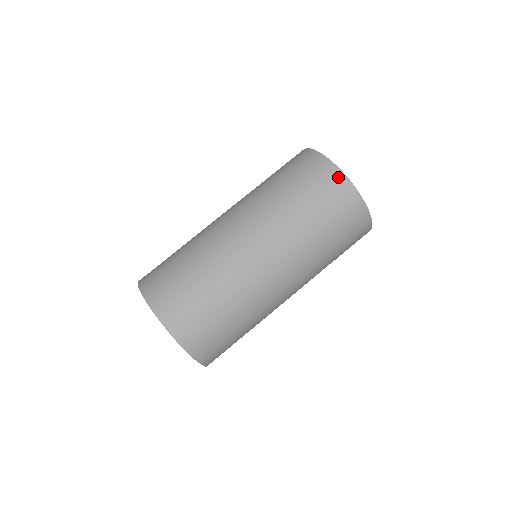
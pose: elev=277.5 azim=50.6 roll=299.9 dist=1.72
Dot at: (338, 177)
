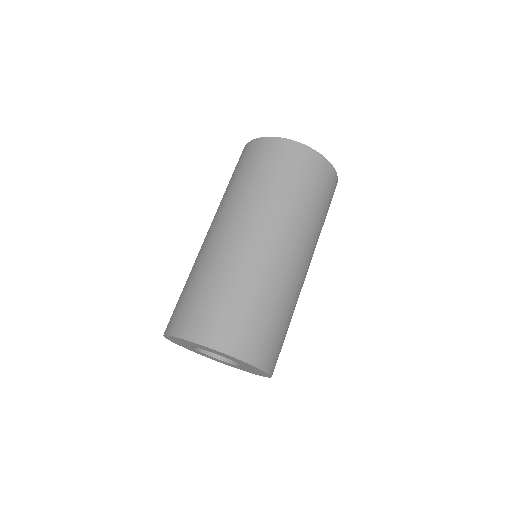
Dot at: (246, 148)
